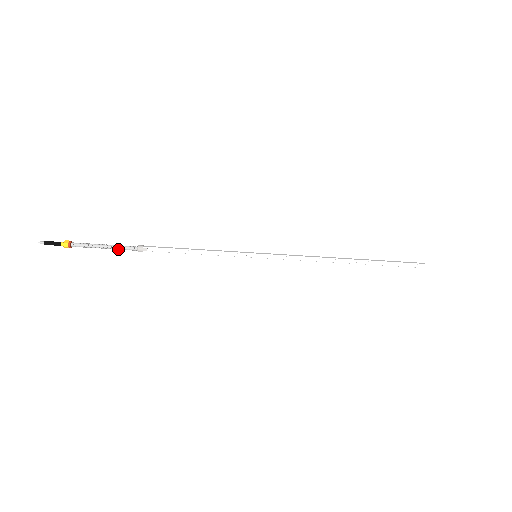
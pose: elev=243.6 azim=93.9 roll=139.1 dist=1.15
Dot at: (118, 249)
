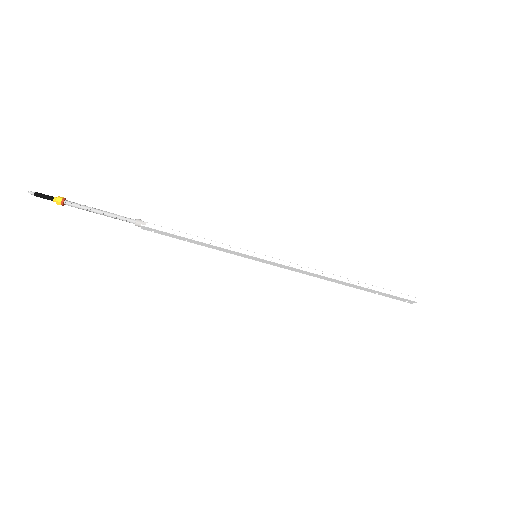
Dot at: (114, 217)
